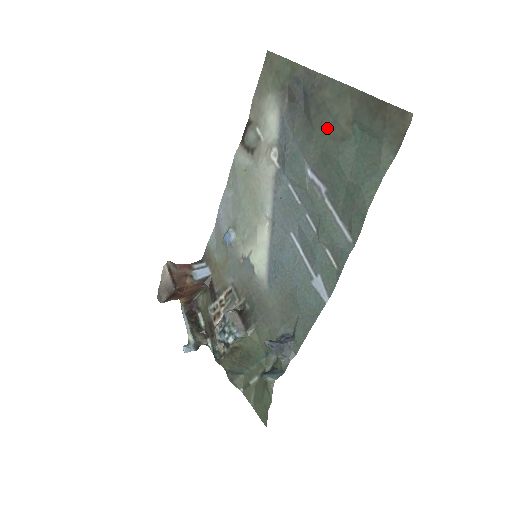
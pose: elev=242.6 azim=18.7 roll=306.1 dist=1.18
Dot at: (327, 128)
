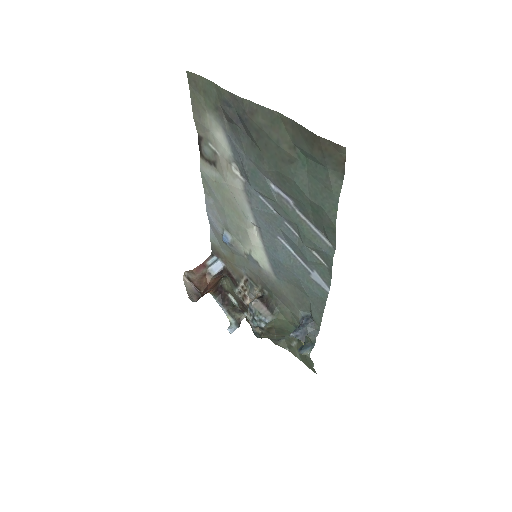
Dot at: (273, 151)
